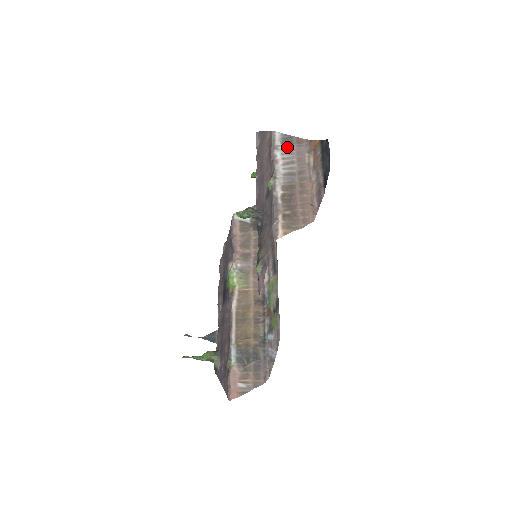
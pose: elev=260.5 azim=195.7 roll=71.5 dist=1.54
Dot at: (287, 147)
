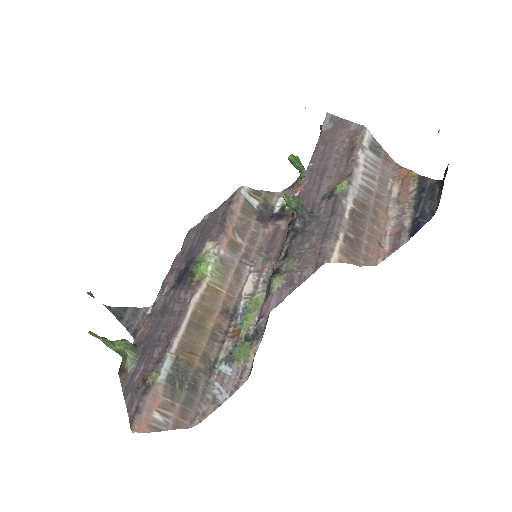
Dot at: (373, 156)
